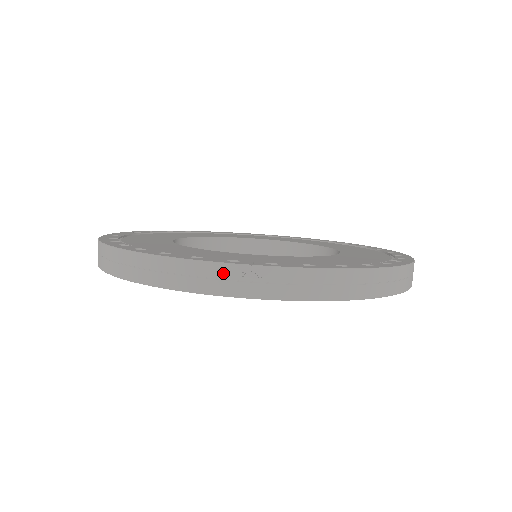
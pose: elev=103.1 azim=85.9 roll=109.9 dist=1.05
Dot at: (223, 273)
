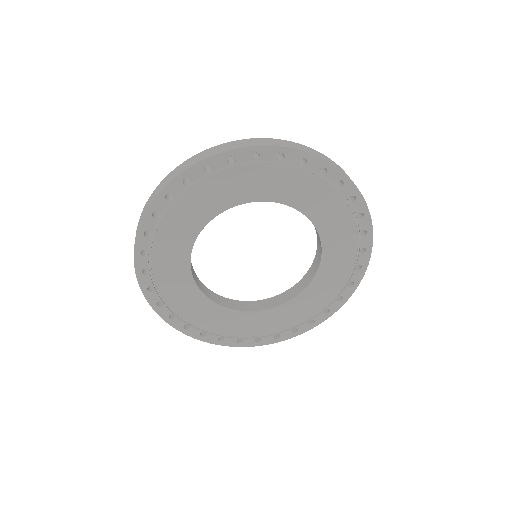
Dot at: occluded
